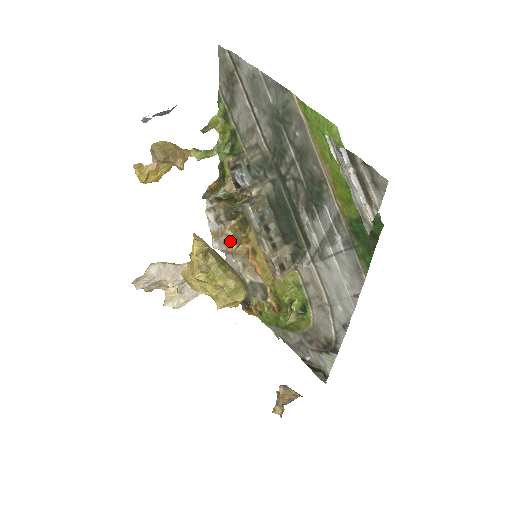
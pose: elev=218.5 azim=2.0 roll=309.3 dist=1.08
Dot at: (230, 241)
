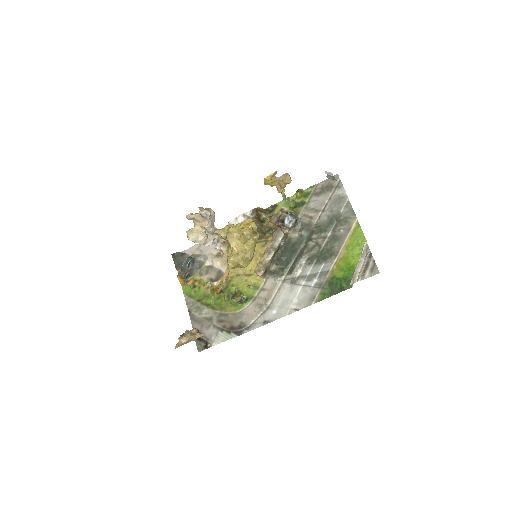
Dot at: occluded
